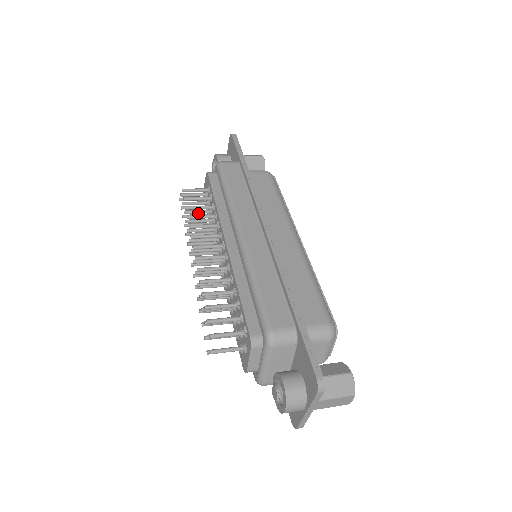
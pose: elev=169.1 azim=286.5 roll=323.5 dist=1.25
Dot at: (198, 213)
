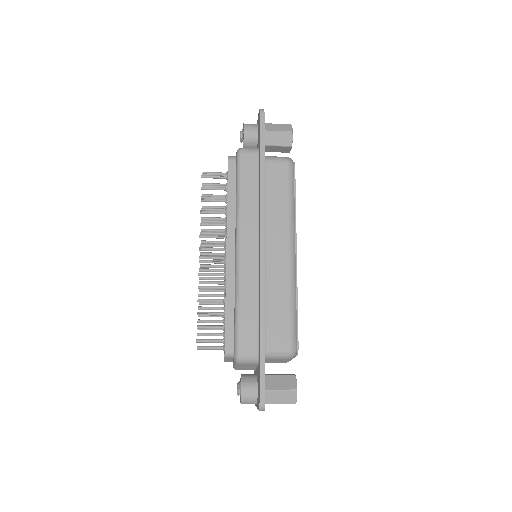
Dot at: occluded
